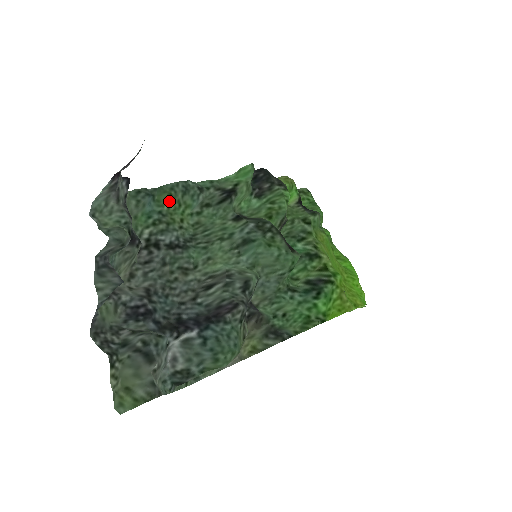
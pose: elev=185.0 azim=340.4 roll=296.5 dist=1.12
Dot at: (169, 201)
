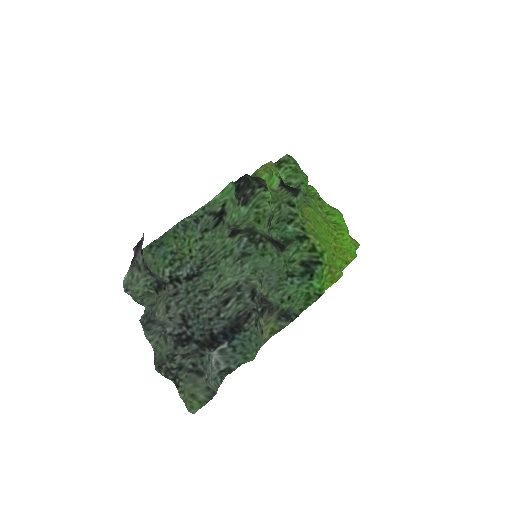
Dot at: (175, 241)
